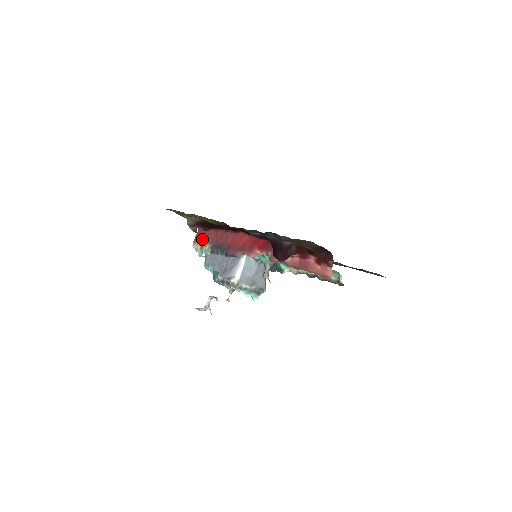
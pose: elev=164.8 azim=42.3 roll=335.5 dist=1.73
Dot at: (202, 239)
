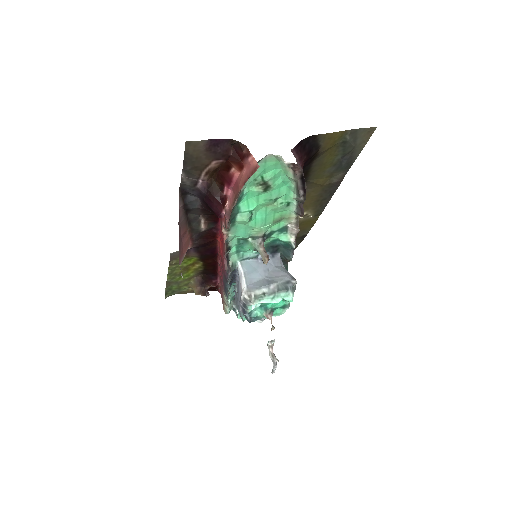
Dot at: occluded
